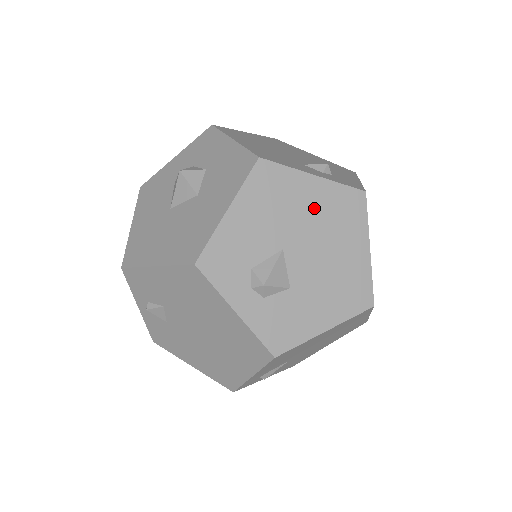
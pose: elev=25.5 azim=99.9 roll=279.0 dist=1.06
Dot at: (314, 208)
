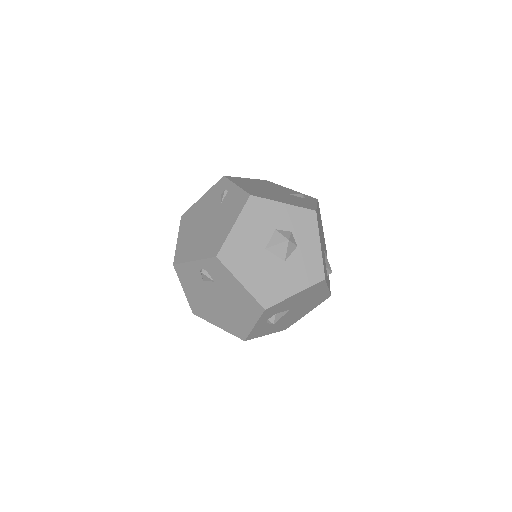
Dot at: (314, 298)
